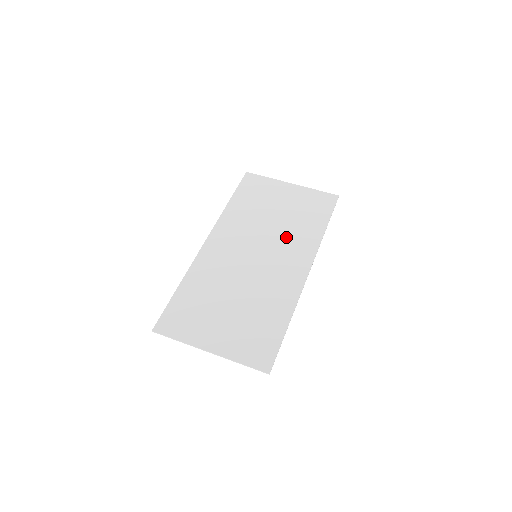
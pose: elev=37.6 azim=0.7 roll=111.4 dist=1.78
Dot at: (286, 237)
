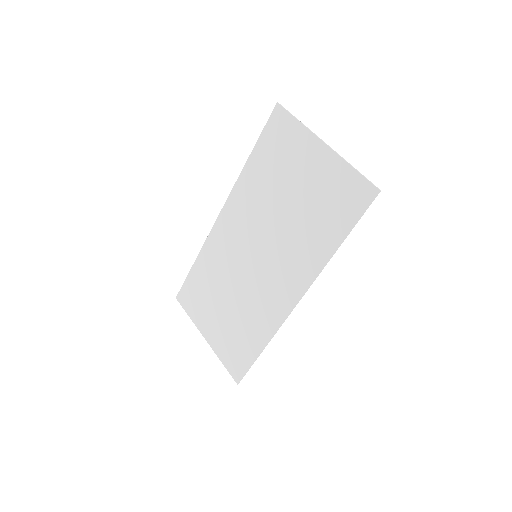
Dot at: (289, 243)
